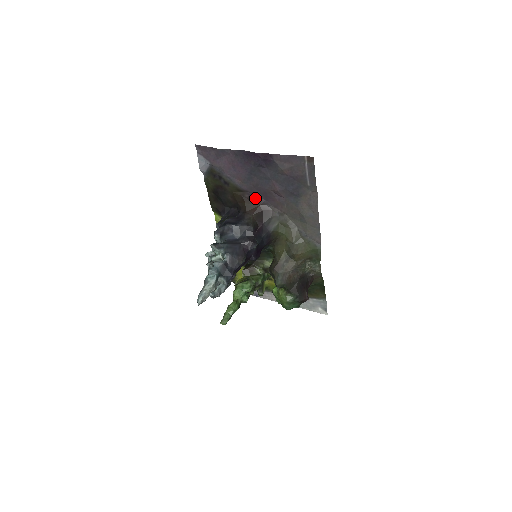
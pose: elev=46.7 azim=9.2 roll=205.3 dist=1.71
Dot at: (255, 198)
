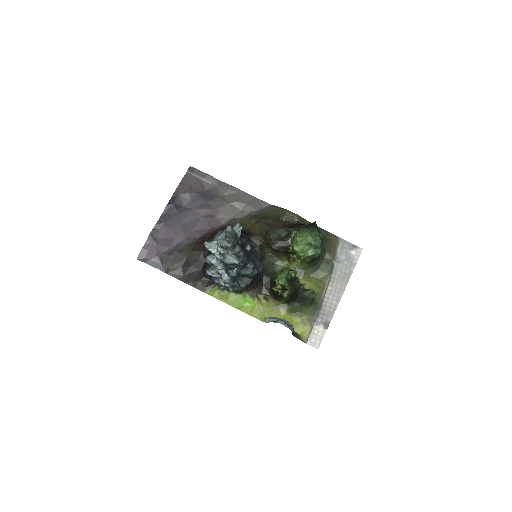
Dot at: (205, 235)
